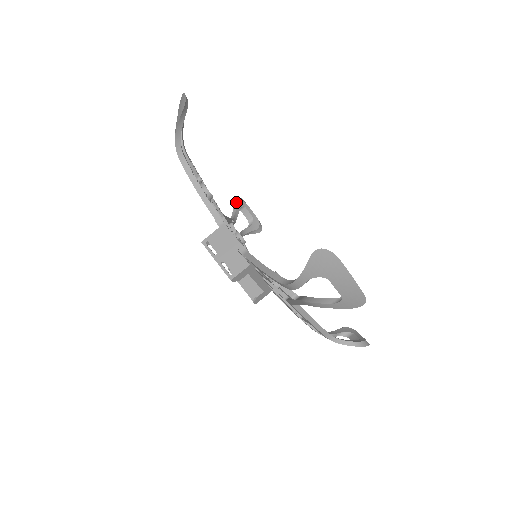
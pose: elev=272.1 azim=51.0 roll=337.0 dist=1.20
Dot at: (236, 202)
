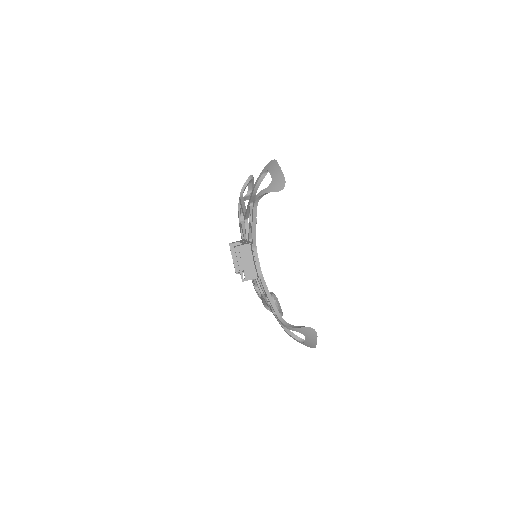
Dot at: (249, 178)
